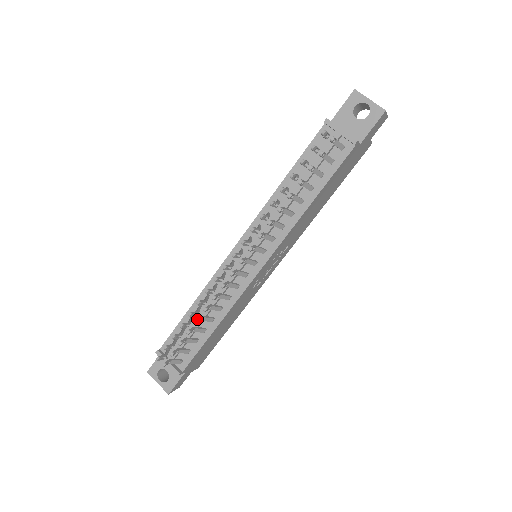
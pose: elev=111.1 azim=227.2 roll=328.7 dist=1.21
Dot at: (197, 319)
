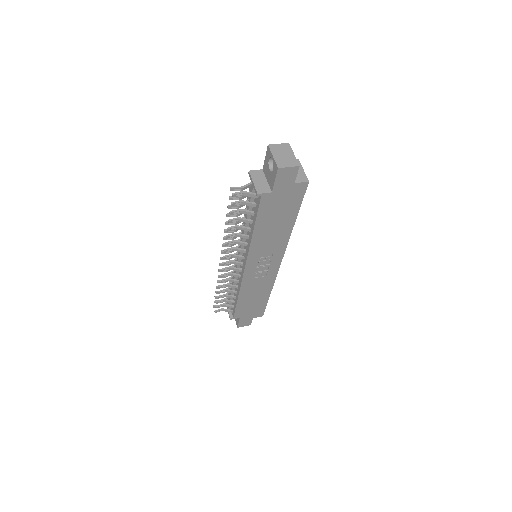
Dot at: (218, 291)
